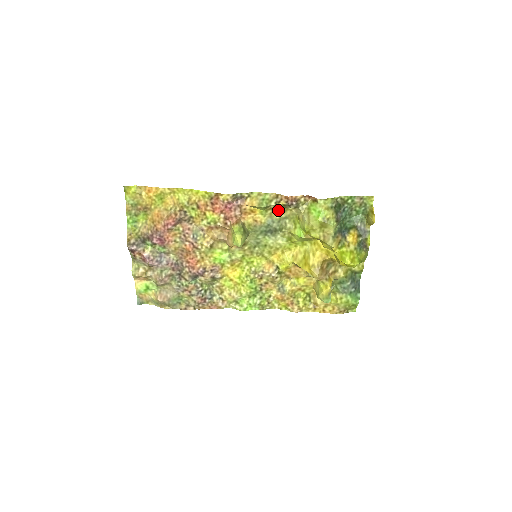
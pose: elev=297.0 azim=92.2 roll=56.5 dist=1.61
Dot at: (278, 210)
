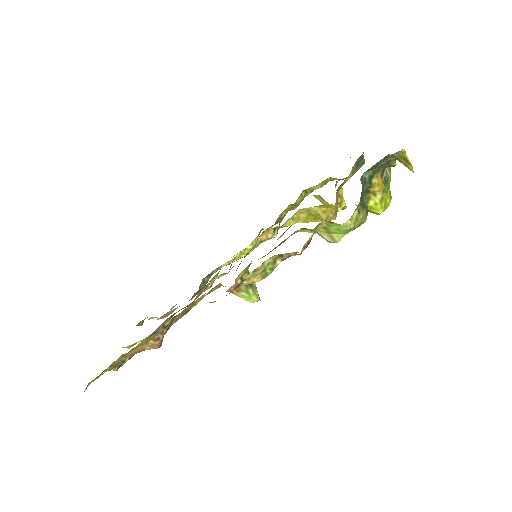
Dot at: occluded
